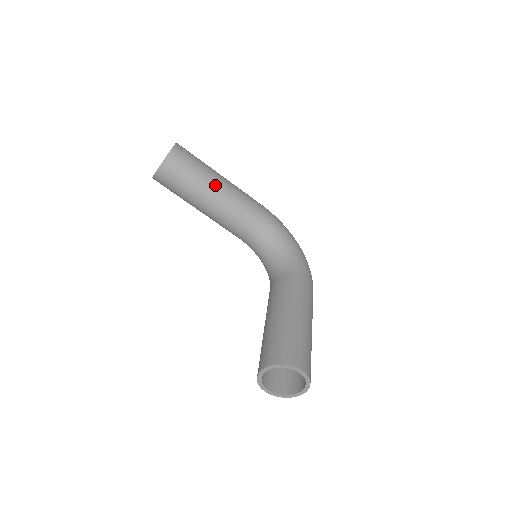
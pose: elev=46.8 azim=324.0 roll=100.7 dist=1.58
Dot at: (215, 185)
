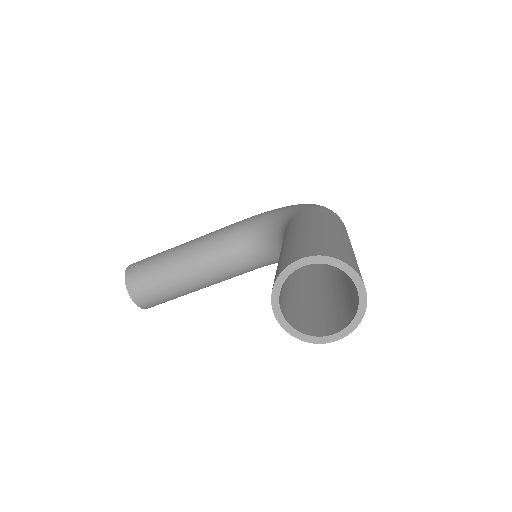
Dot at: (178, 253)
